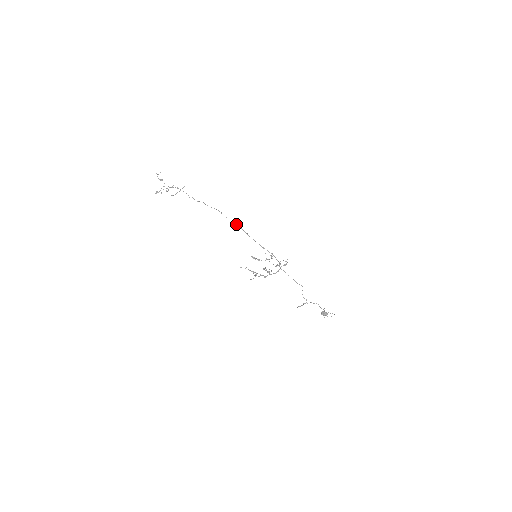
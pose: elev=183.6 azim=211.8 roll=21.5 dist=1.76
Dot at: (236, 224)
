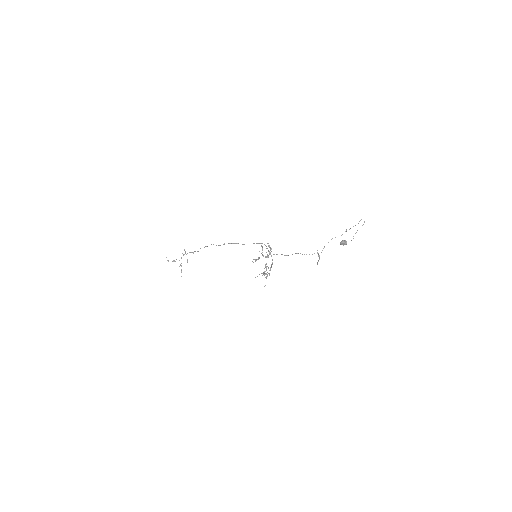
Dot at: occluded
